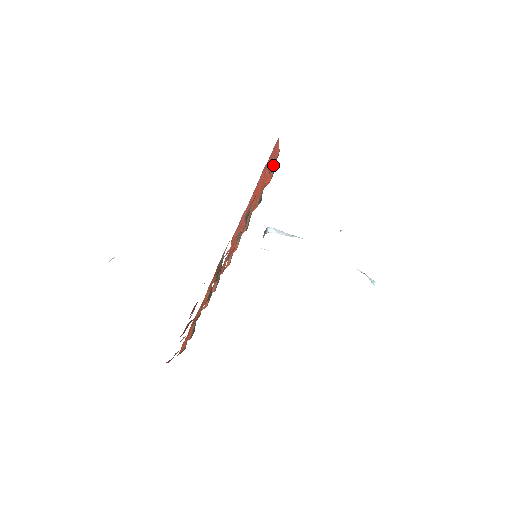
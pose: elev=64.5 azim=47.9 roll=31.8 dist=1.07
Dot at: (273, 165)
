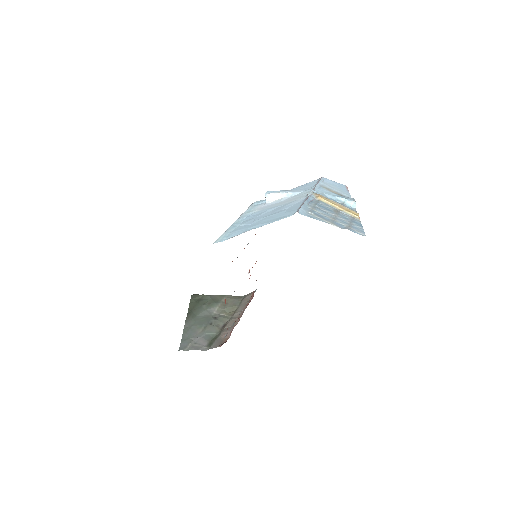
Dot at: occluded
